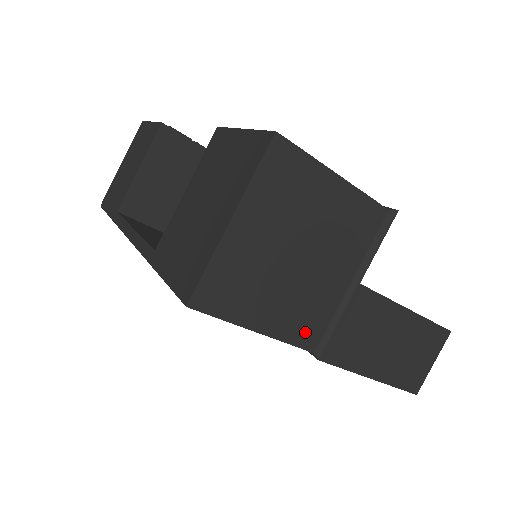
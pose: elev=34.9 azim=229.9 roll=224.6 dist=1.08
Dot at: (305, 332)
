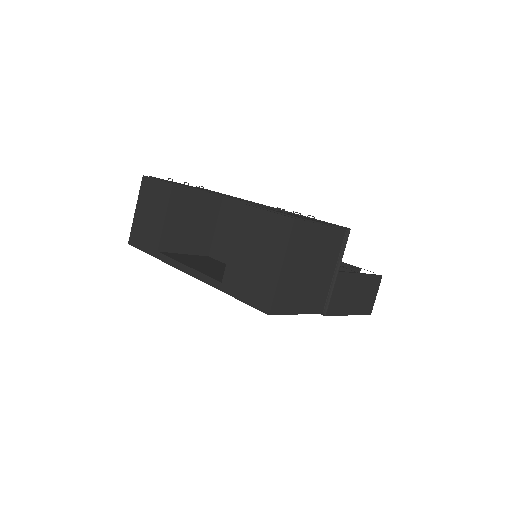
Dot at: (318, 305)
